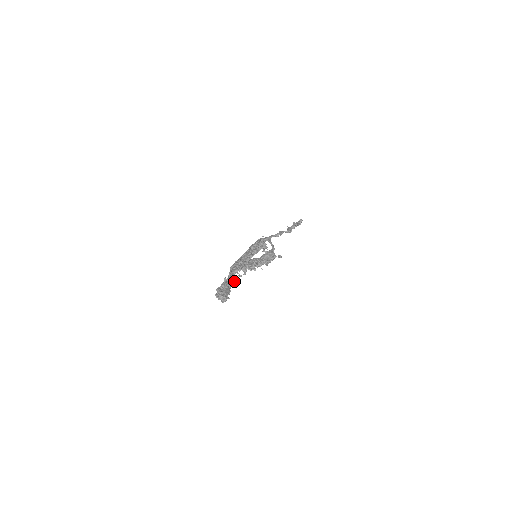
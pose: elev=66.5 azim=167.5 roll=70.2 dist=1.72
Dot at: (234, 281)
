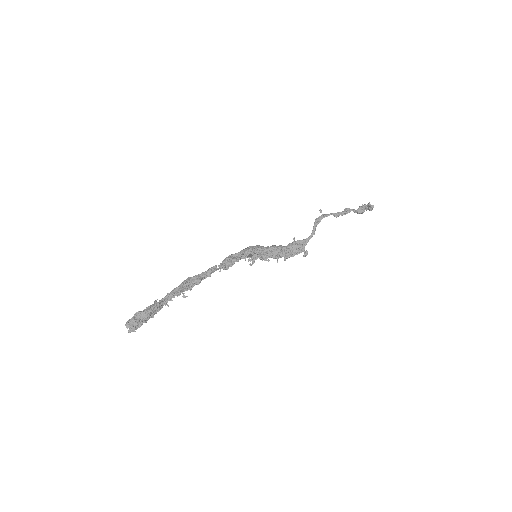
Dot at: occluded
